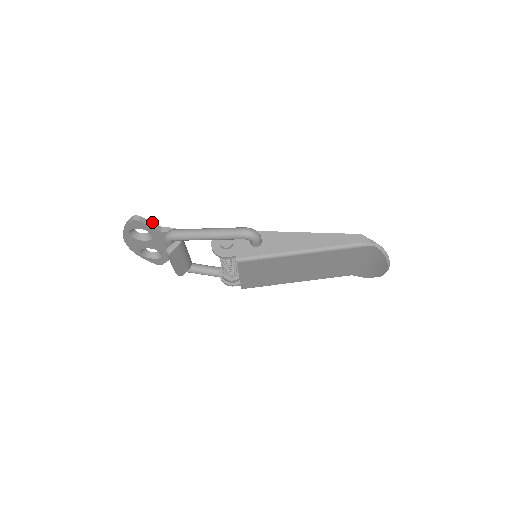
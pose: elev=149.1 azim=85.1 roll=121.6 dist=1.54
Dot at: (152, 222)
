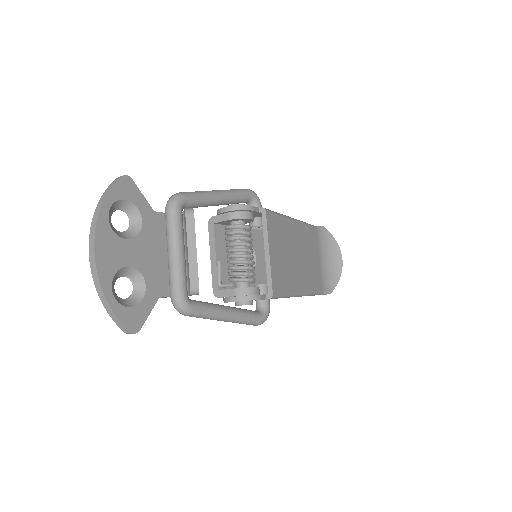
Dot at: occluded
